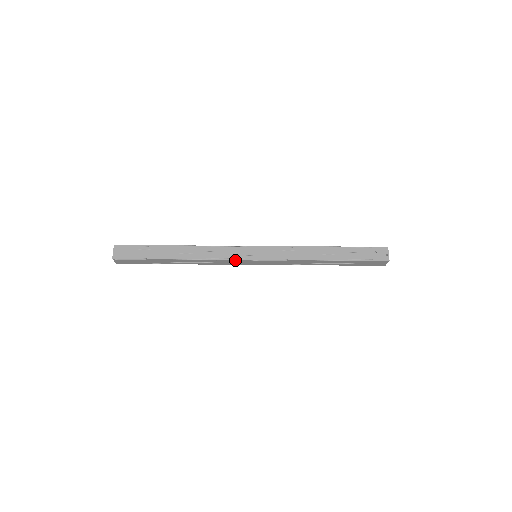
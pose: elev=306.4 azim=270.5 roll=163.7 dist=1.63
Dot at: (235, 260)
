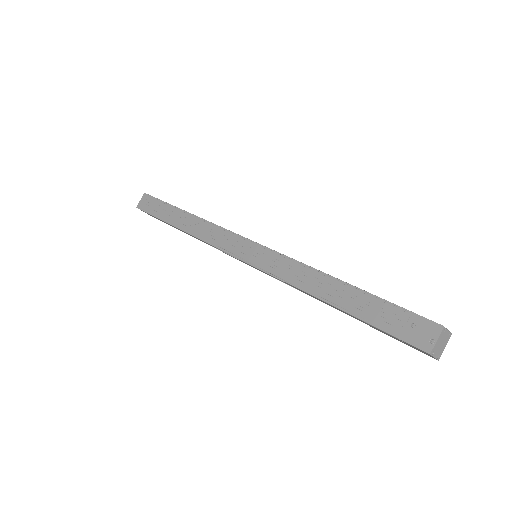
Dot at: (225, 252)
